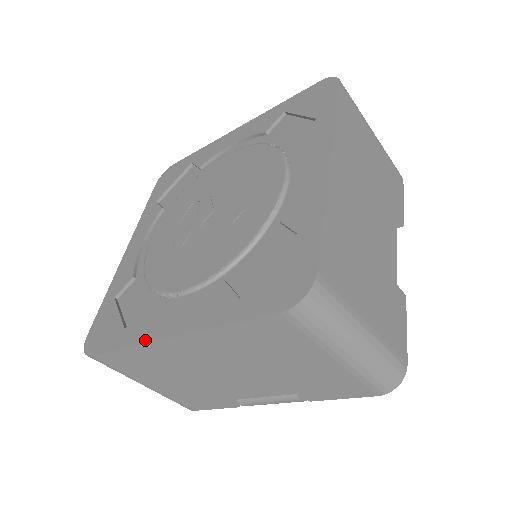
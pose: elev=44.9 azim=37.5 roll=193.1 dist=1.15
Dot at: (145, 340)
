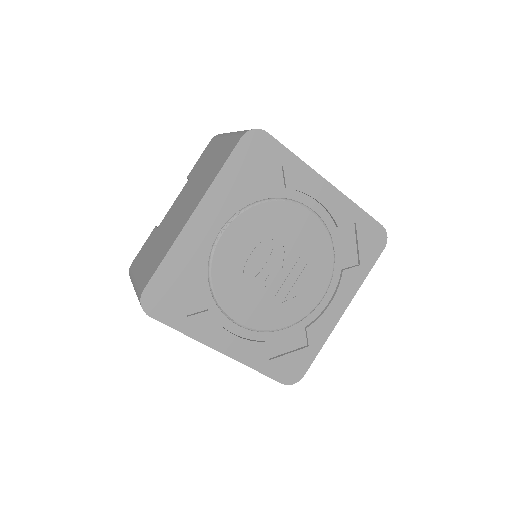
Dot at: (204, 342)
